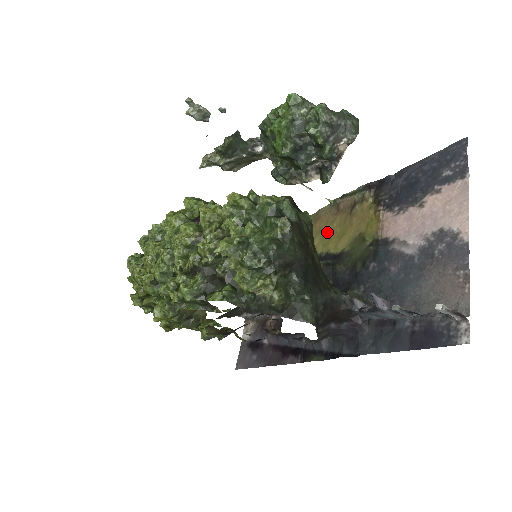
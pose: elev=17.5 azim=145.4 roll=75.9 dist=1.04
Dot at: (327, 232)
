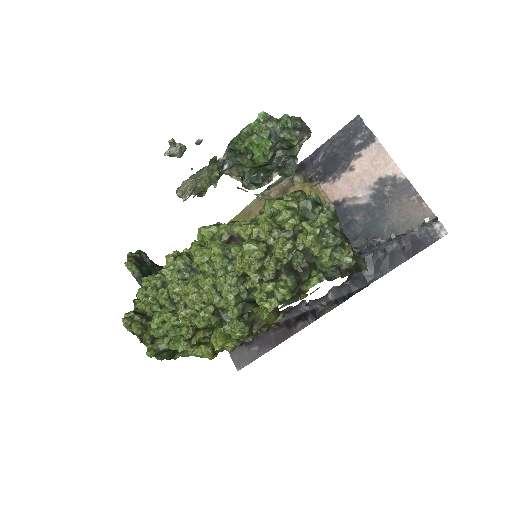
Dot at: occluded
